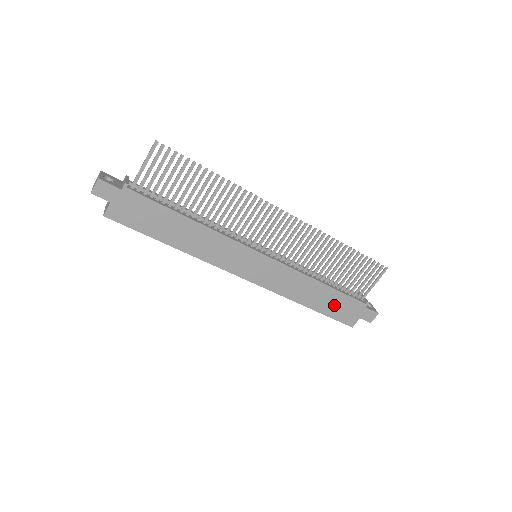
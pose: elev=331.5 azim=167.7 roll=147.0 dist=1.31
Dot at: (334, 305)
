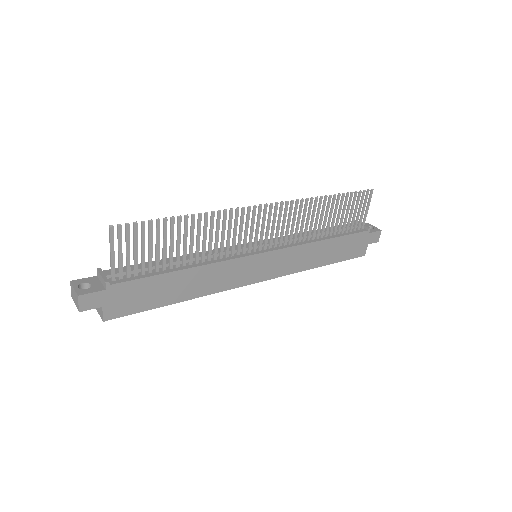
Dot at: (342, 249)
